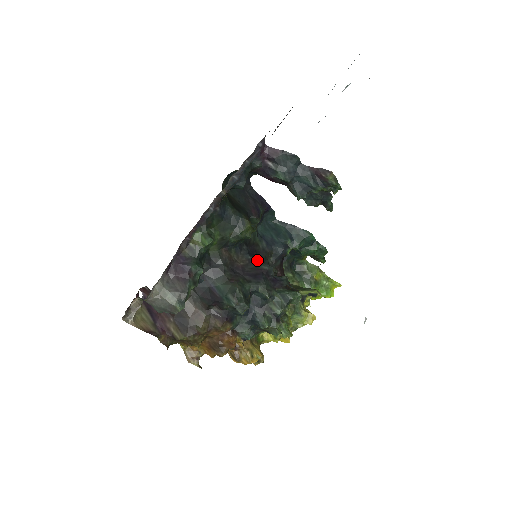
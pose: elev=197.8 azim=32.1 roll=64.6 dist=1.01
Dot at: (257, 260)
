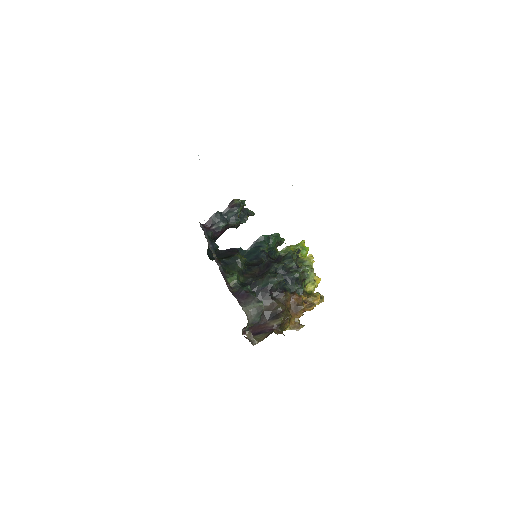
Dot at: (261, 264)
